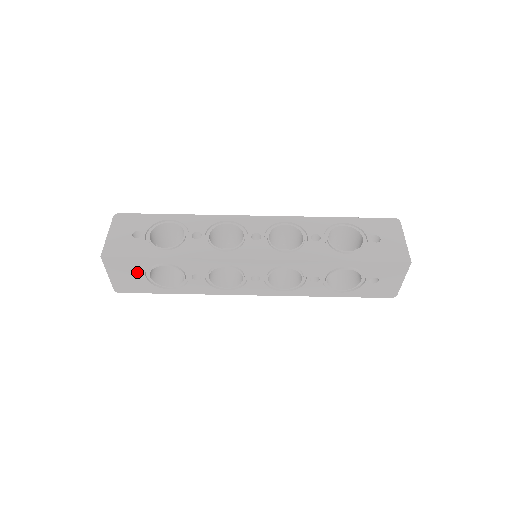
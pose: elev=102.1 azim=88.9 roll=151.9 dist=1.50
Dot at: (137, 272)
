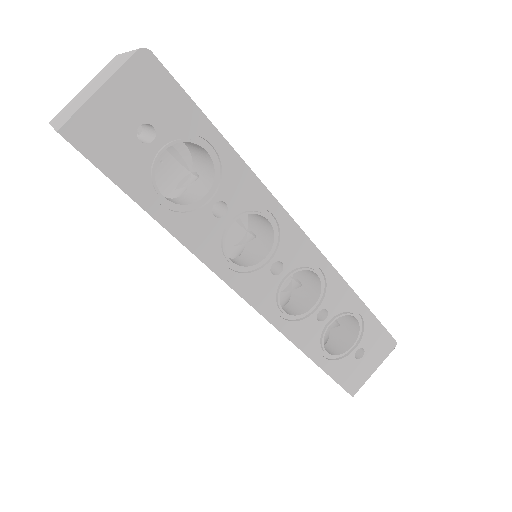
Dot at: occluded
